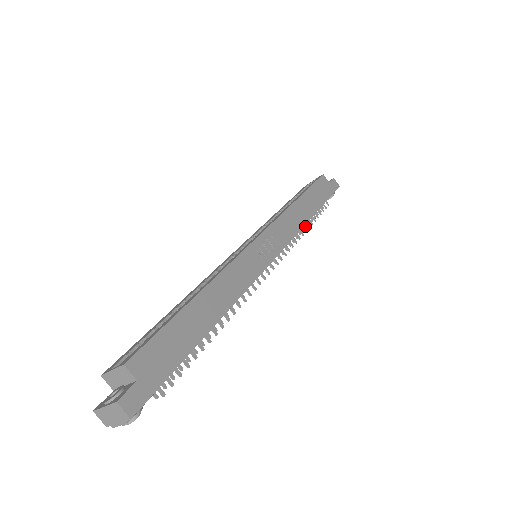
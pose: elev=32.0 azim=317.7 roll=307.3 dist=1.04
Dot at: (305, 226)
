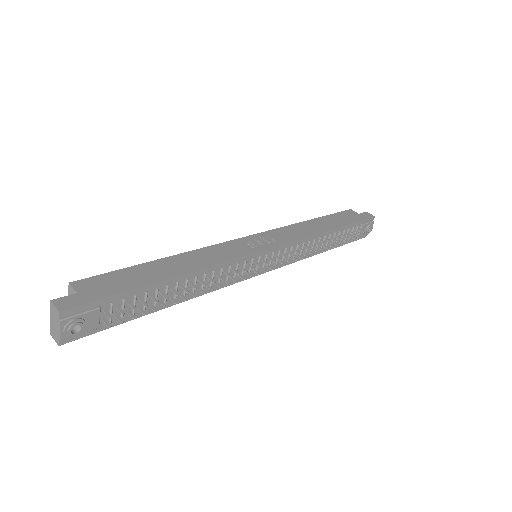
Dot at: (332, 246)
